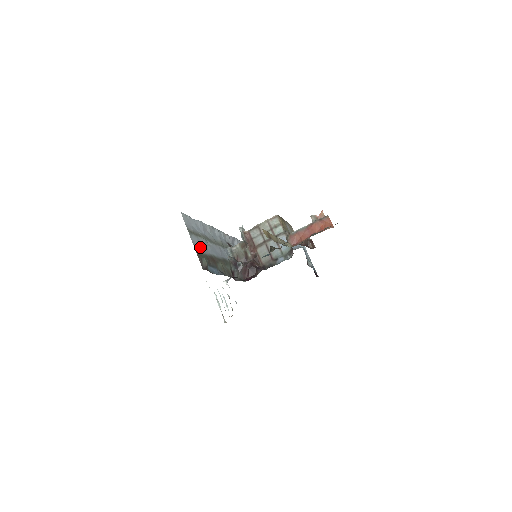
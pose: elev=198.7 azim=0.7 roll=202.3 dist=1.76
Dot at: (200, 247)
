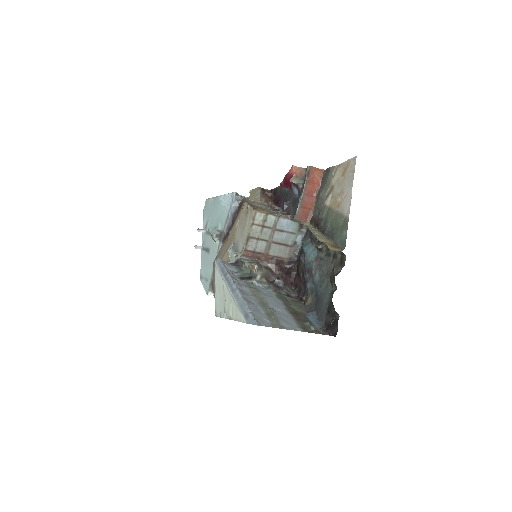
Dot at: (290, 323)
